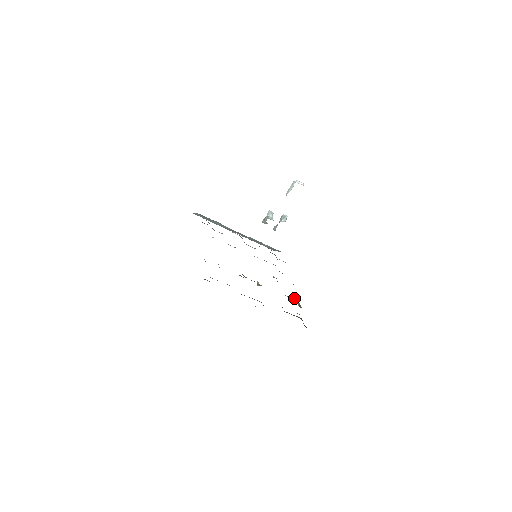
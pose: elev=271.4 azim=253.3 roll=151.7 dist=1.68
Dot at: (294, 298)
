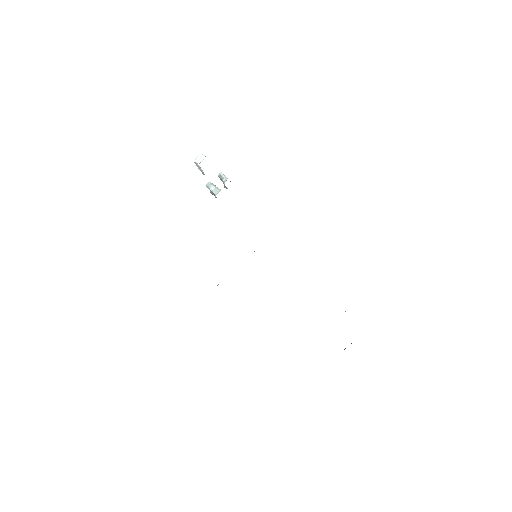
Dot at: occluded
